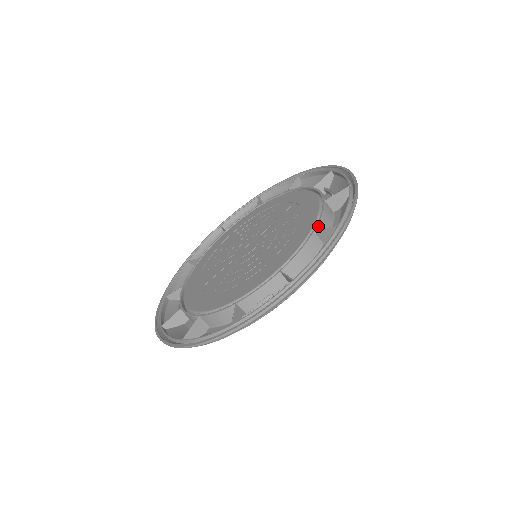
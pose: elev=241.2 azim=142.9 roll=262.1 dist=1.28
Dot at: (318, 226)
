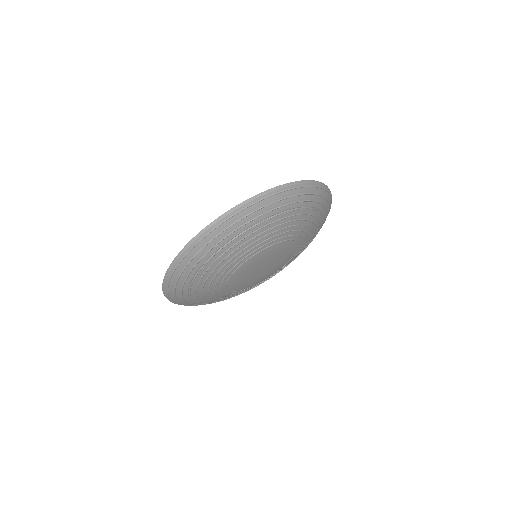
Dot at: occluded
